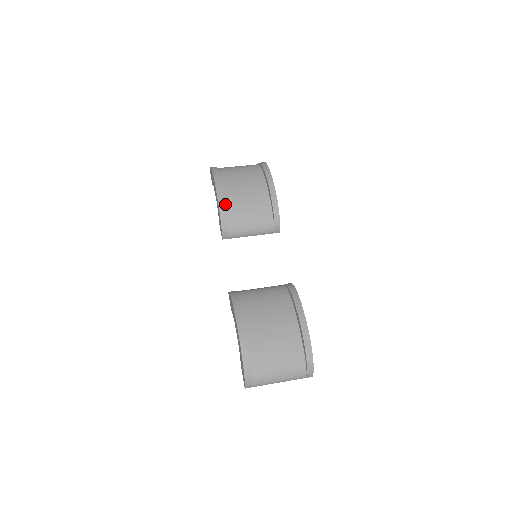
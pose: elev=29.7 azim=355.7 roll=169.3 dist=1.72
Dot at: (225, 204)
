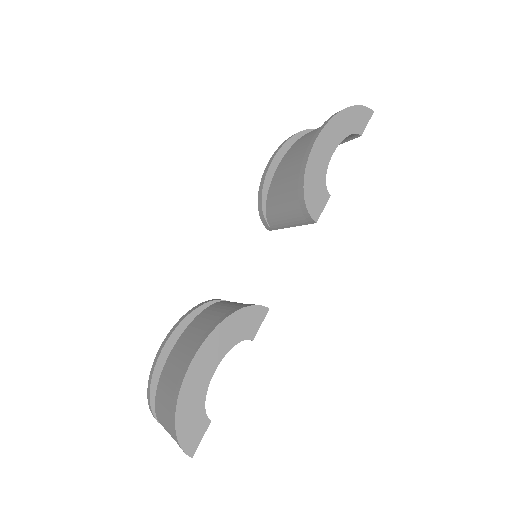
Dot at: (272, 181)
